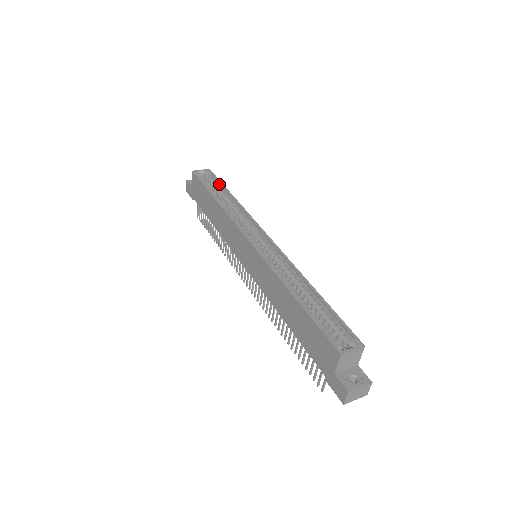
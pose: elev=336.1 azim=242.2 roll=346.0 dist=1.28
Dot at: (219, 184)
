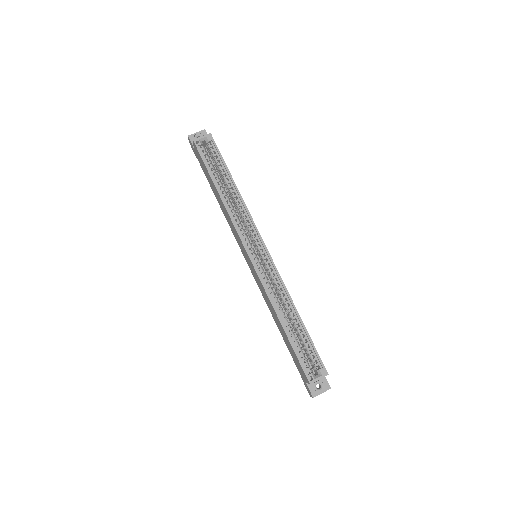
Dot at: (221, 160)
